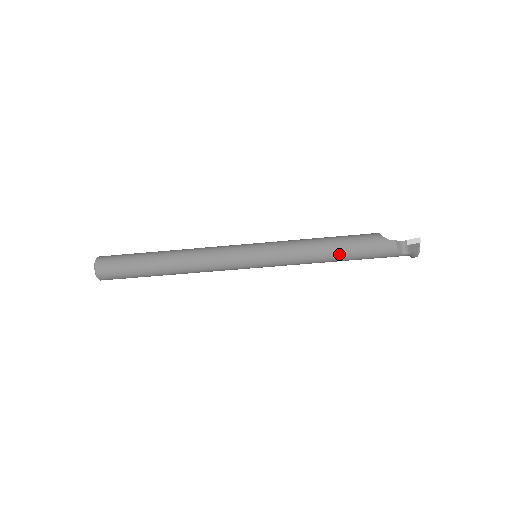
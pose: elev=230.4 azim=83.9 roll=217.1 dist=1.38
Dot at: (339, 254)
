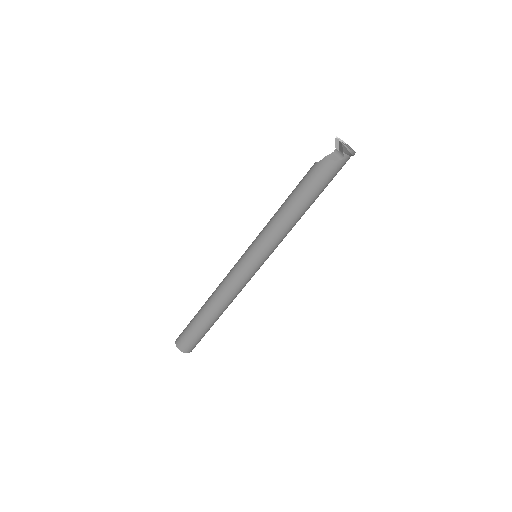
Dot at: (298, 204)
